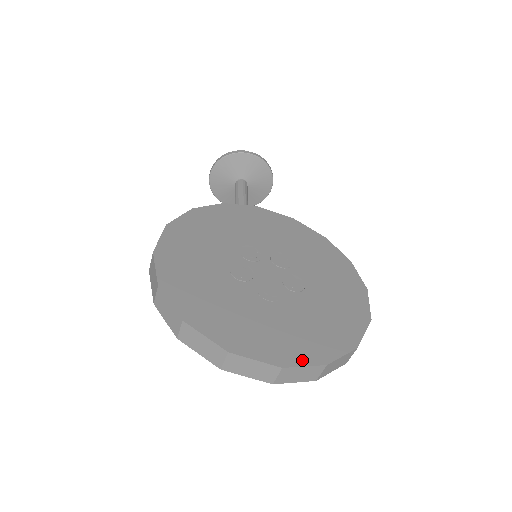
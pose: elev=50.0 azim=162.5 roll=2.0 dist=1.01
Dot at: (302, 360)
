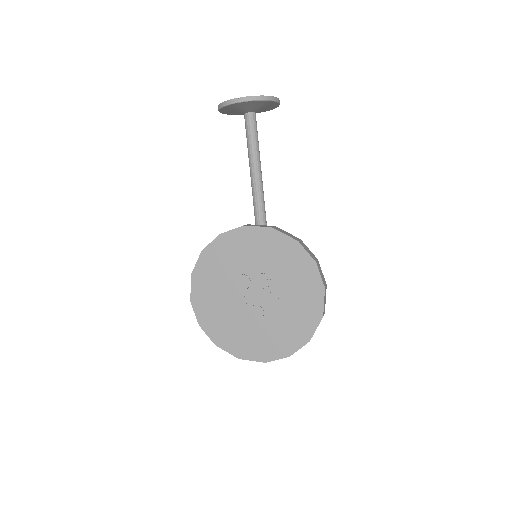
Dot at: (276, 356)
